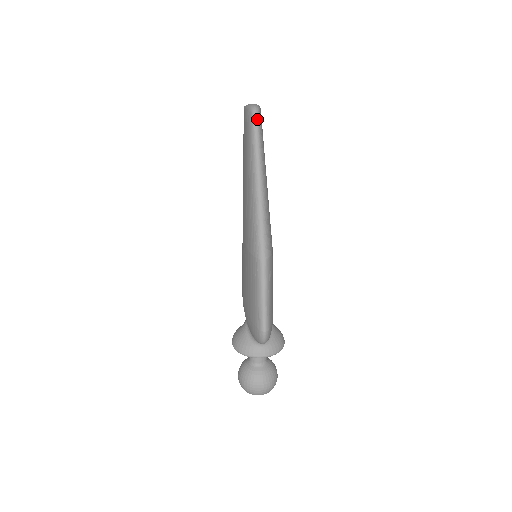
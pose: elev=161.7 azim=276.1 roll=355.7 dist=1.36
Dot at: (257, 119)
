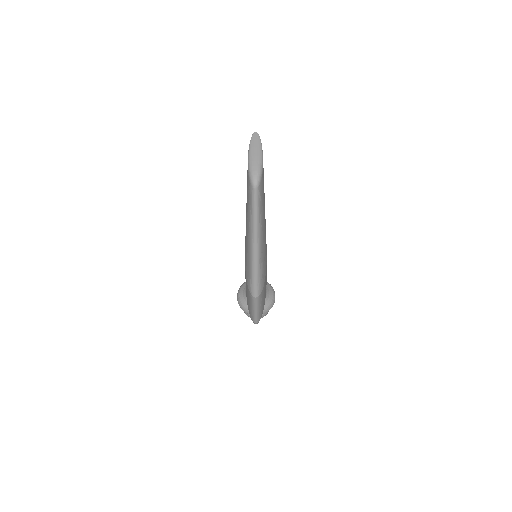
Dot at: (257, 195)
